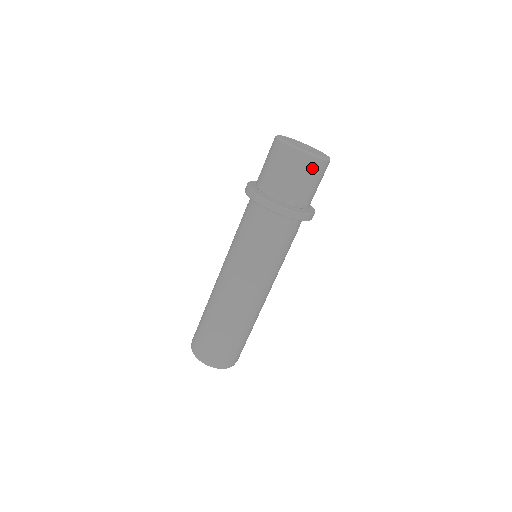
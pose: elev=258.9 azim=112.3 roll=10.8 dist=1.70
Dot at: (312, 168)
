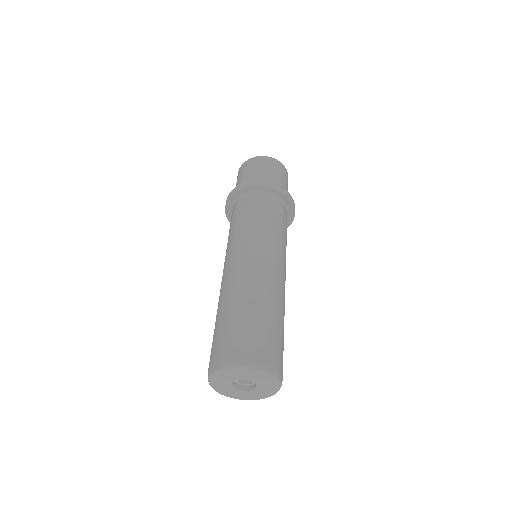
Dot at: (276, 165)
